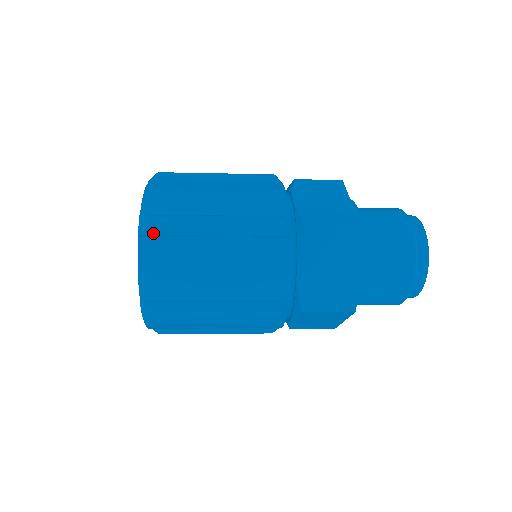
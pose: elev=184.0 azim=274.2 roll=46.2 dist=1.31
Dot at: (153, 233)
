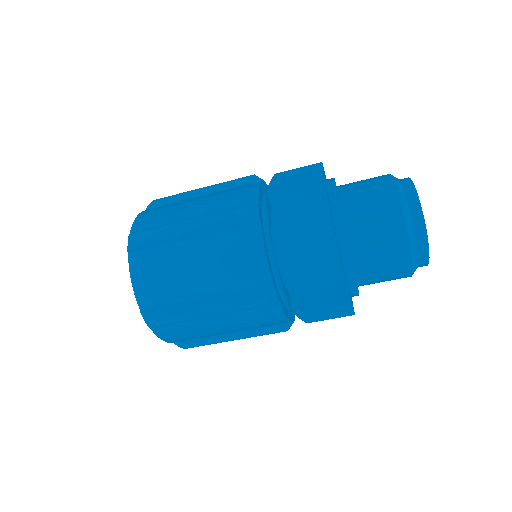
Dot at: (138, 246)
